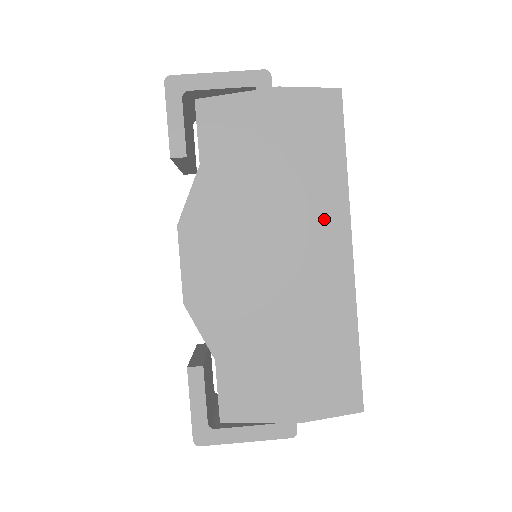
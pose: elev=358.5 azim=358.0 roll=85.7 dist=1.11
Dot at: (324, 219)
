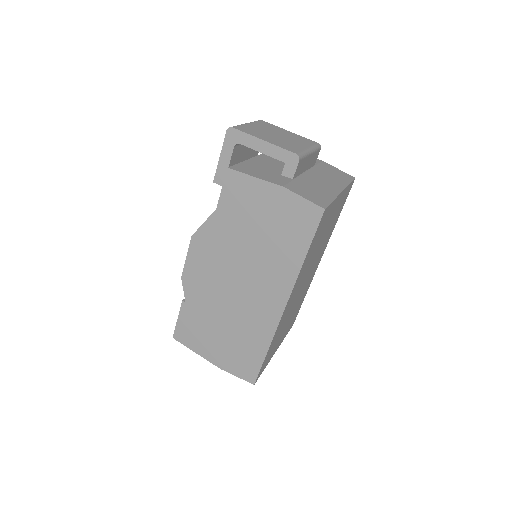
Dot at: (276, 280)
